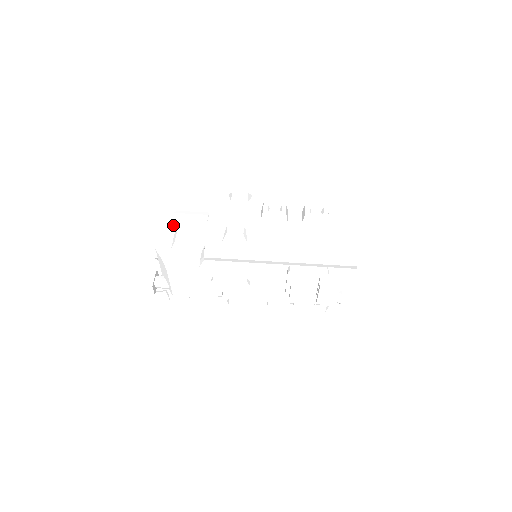
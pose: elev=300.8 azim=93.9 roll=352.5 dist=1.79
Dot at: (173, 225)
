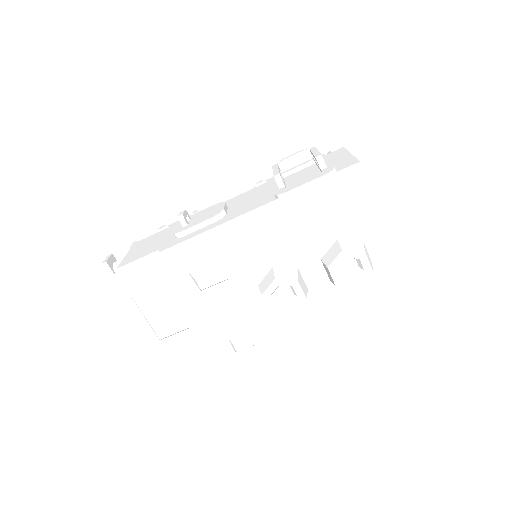
Dot at: (131, 306)
